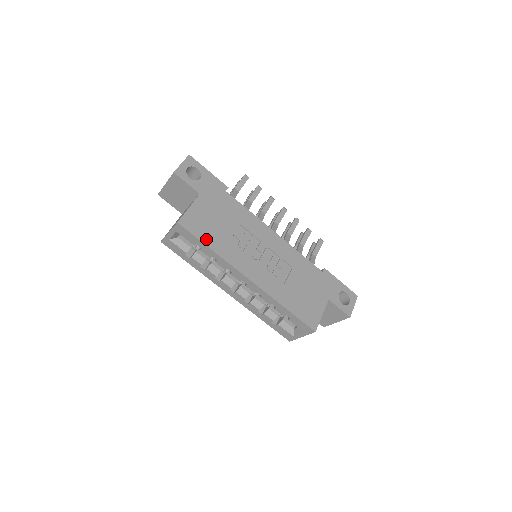
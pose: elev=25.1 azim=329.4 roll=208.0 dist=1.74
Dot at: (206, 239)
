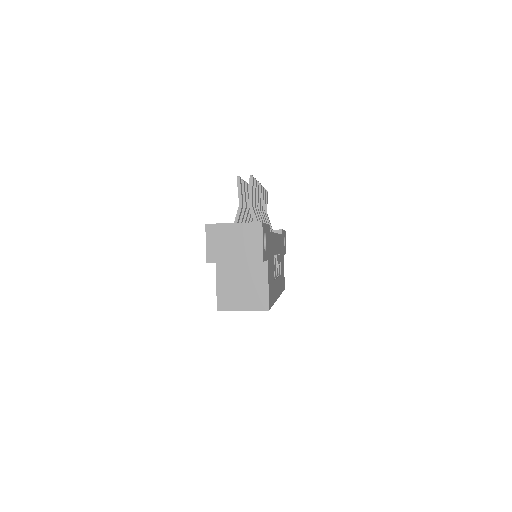
Dot at: occluded
